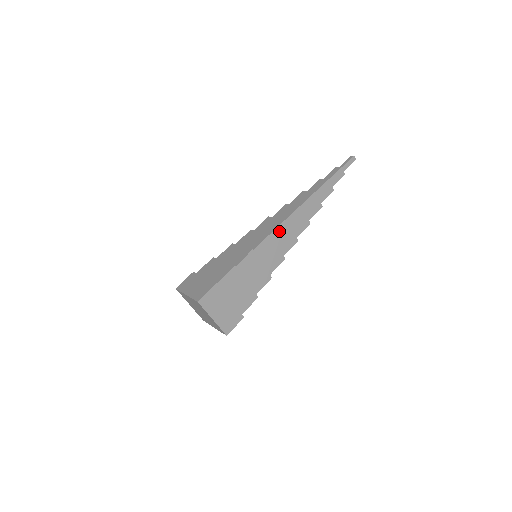
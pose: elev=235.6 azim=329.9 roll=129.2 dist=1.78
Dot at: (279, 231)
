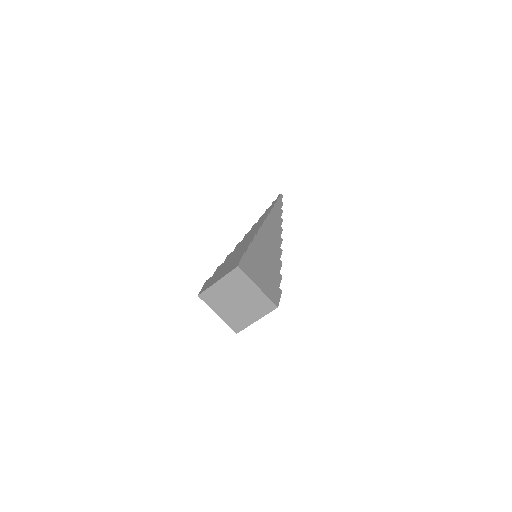
Dot at: (265, 228)
